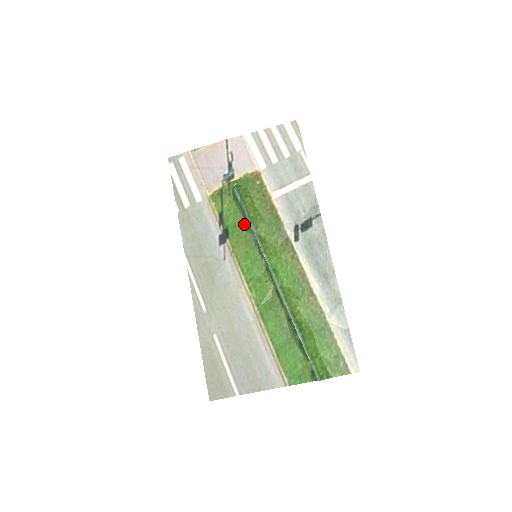
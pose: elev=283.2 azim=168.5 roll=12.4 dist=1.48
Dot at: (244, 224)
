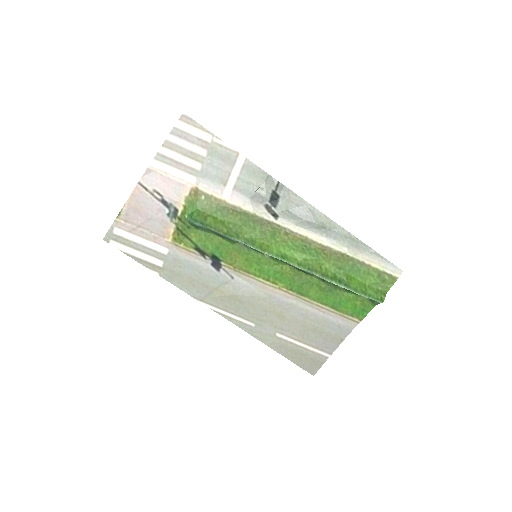
Dot at: (224, 240)
